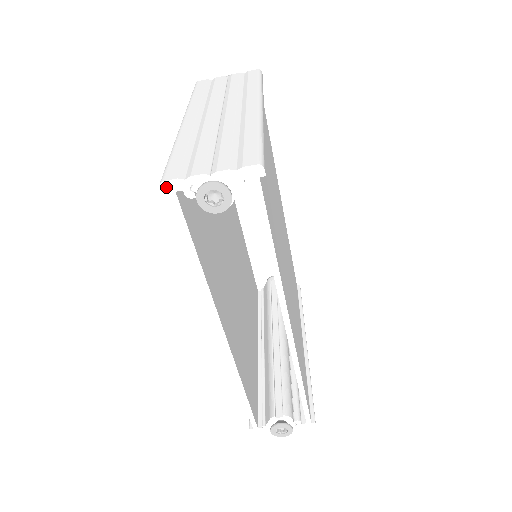
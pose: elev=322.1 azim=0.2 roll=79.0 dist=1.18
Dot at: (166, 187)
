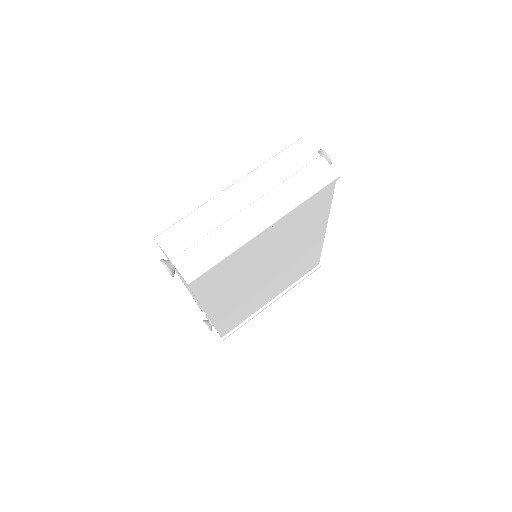
Dot at: (156, 241)
